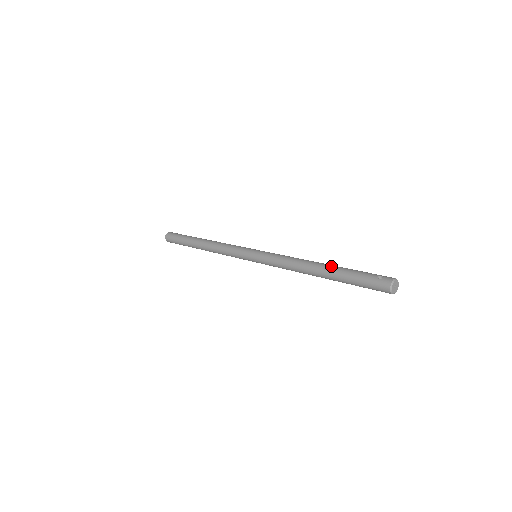
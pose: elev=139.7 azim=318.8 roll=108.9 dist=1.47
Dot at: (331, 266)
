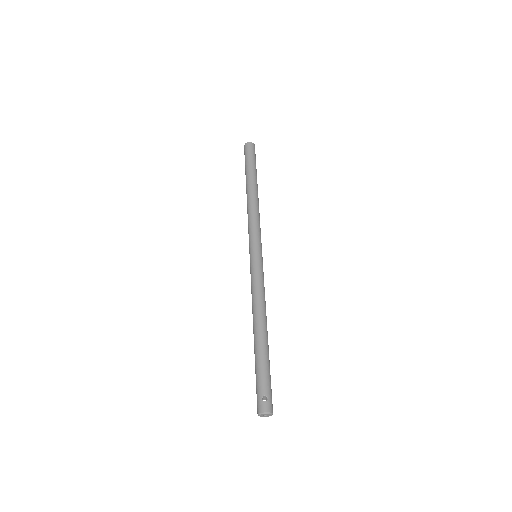
Dot at: (262, 343)
